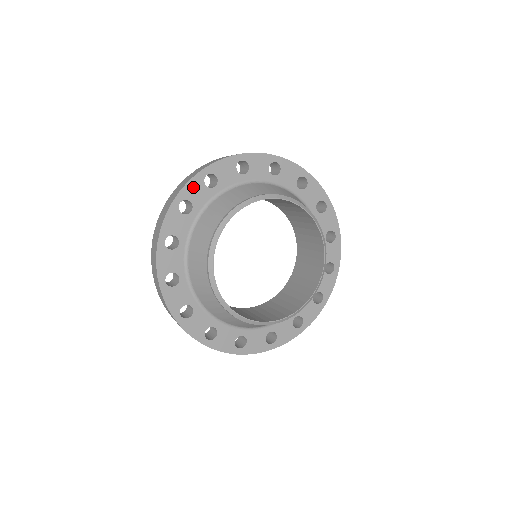
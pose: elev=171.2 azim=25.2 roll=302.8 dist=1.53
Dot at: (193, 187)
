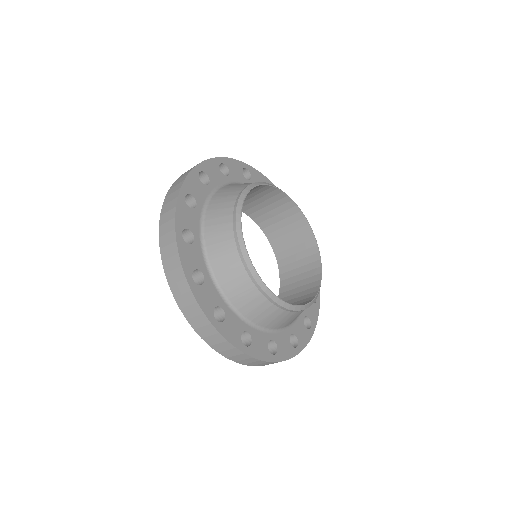
Dot at: (258, 176)
